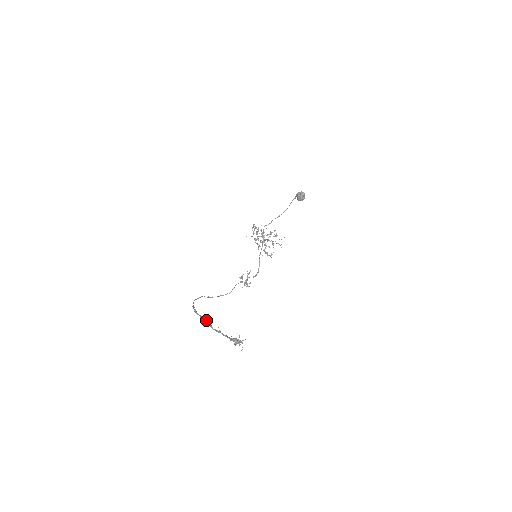
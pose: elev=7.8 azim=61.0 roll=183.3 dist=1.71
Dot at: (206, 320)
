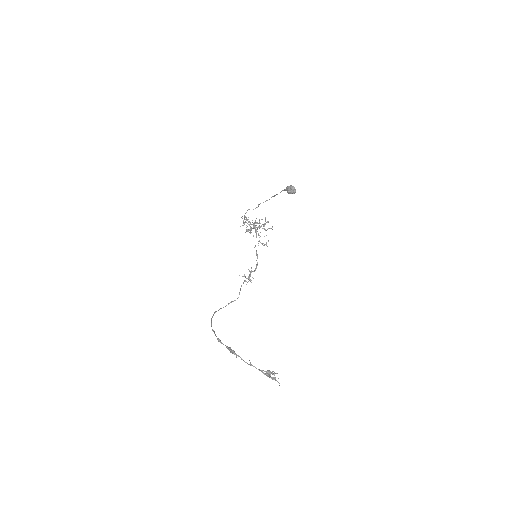
Dot at: (234, 351)
